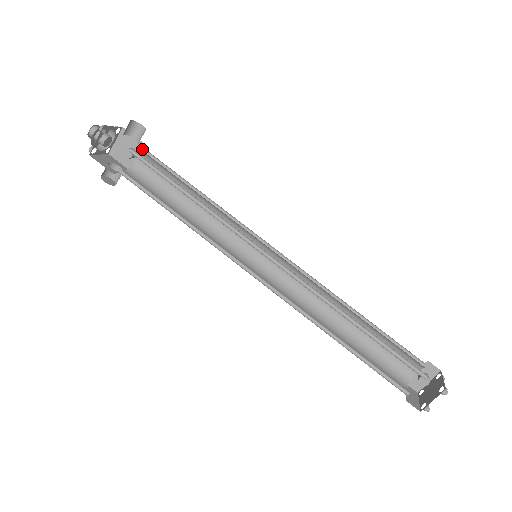
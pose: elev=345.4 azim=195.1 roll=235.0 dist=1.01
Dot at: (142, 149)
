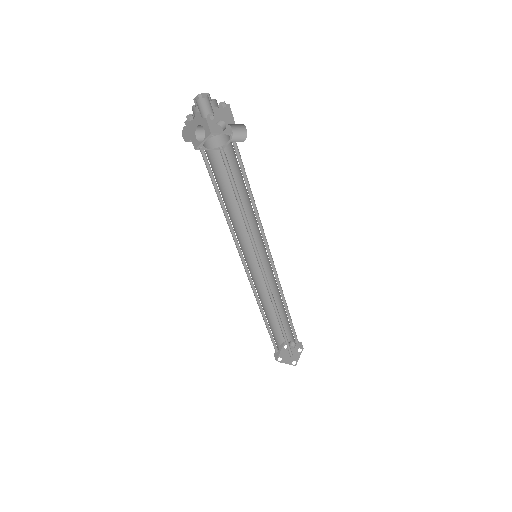
Dot at: (232, 134)
